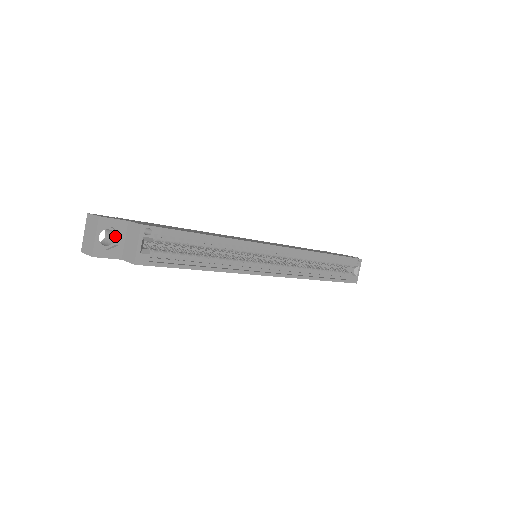
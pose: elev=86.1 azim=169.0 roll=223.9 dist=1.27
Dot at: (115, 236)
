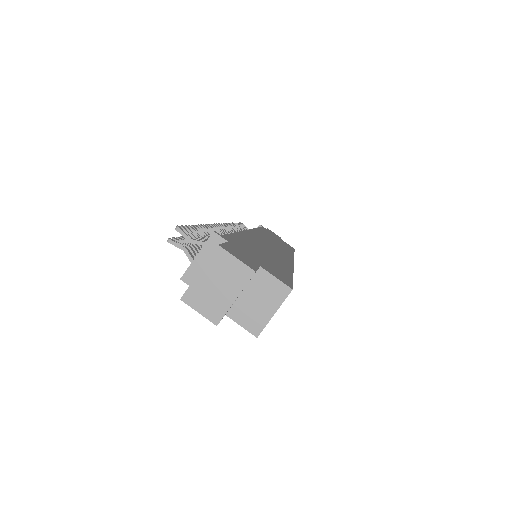
Dot at: occluded
